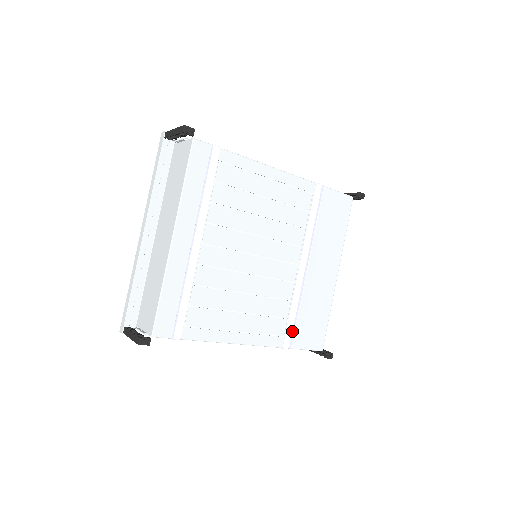
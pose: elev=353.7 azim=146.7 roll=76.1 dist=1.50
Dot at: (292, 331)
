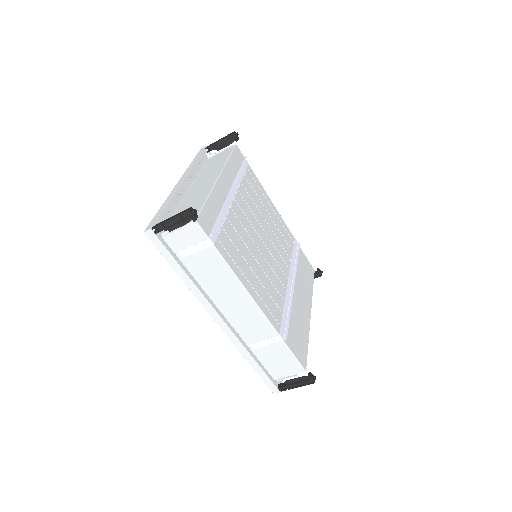
Dot at: (286, 326)
